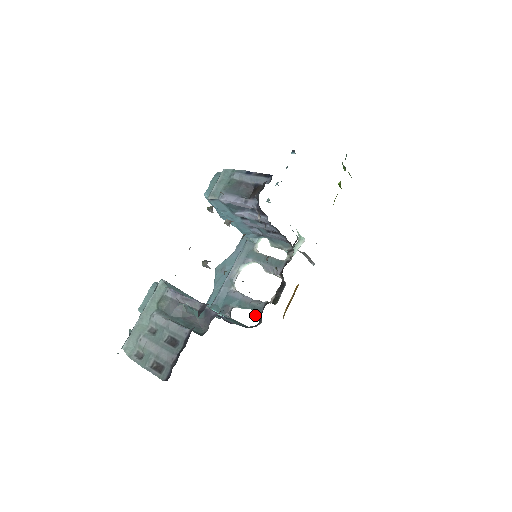
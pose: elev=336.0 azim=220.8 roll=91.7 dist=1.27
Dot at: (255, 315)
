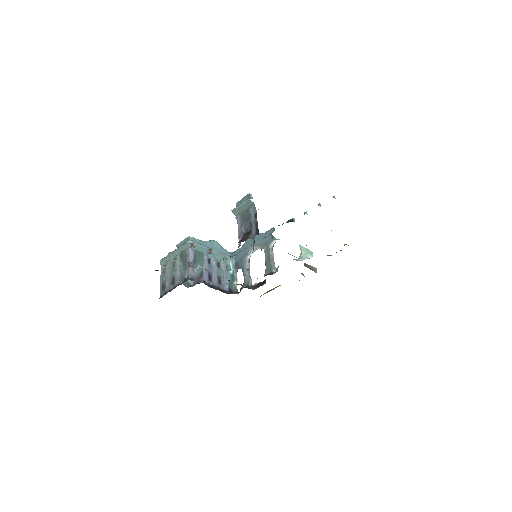
Dot at: occluded
